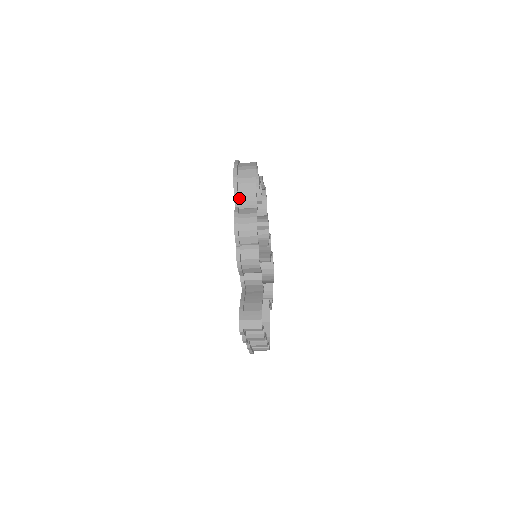
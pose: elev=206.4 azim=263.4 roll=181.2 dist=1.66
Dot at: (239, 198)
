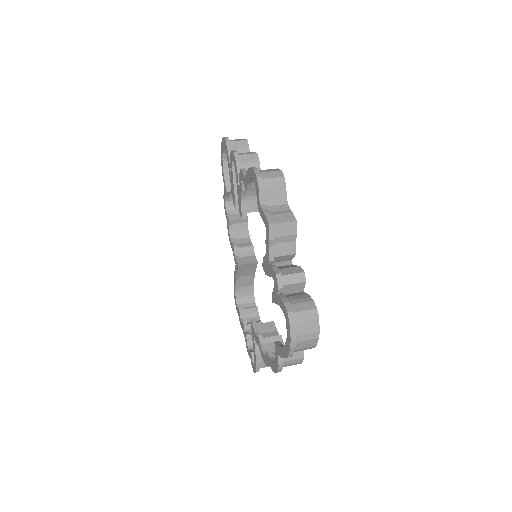
Dot at: occluded
